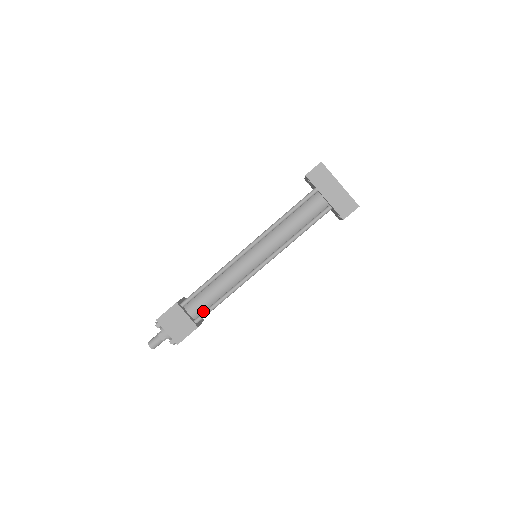
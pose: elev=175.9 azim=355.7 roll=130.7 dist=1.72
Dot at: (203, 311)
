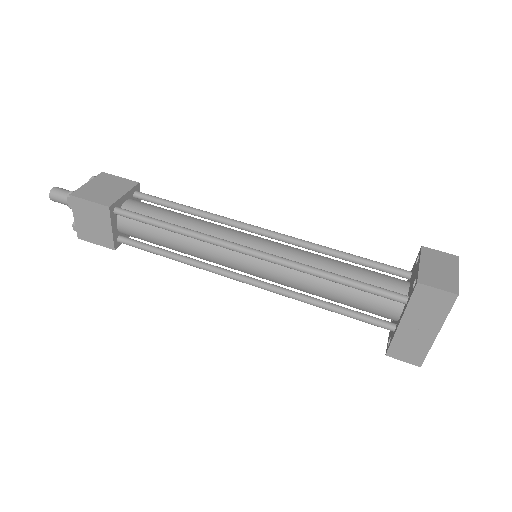
Dot at: (138, 238)
